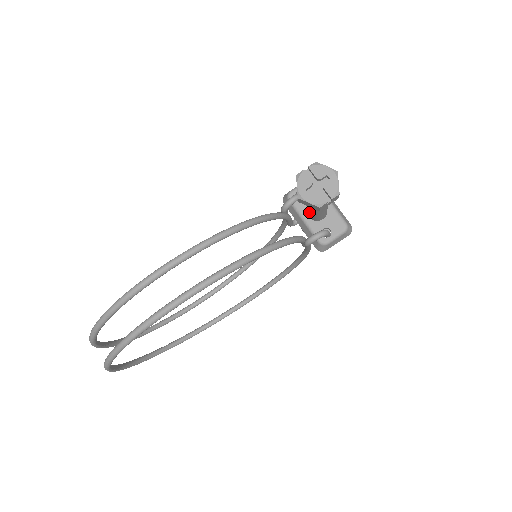
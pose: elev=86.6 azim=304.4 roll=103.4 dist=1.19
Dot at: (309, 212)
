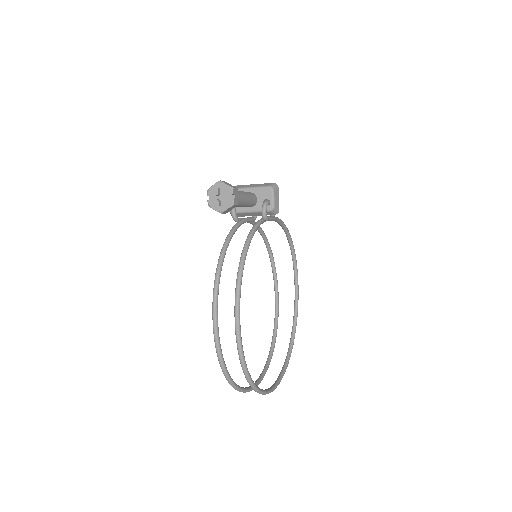
Dot at: occluded
